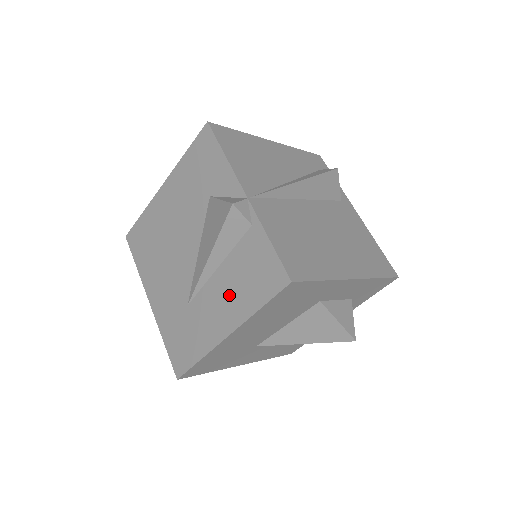
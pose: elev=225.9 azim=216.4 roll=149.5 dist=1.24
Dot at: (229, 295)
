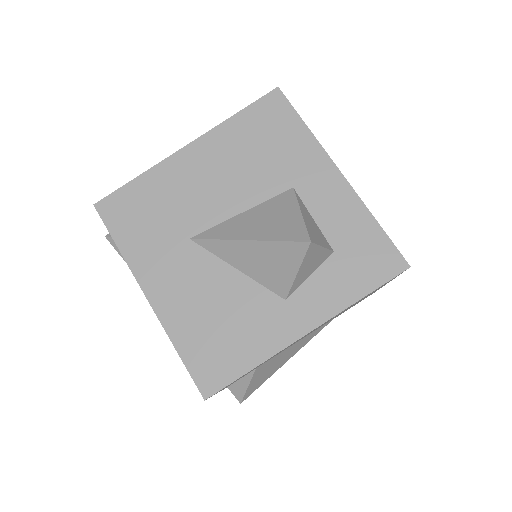
Dot at: occluded
